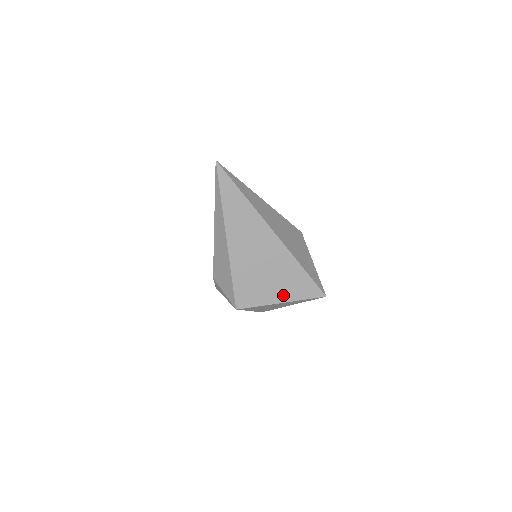
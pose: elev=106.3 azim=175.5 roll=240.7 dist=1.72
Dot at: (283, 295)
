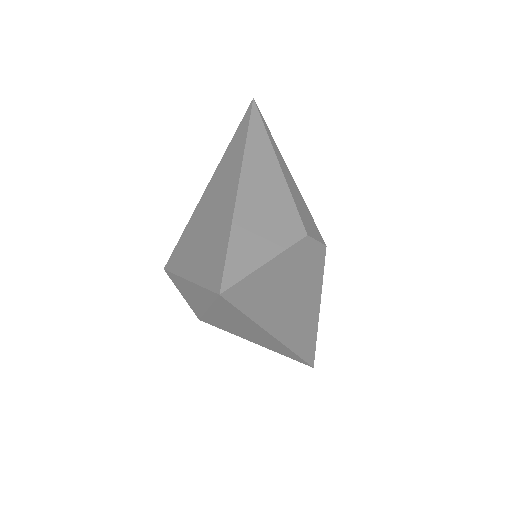
Dot at: (195, 269)
